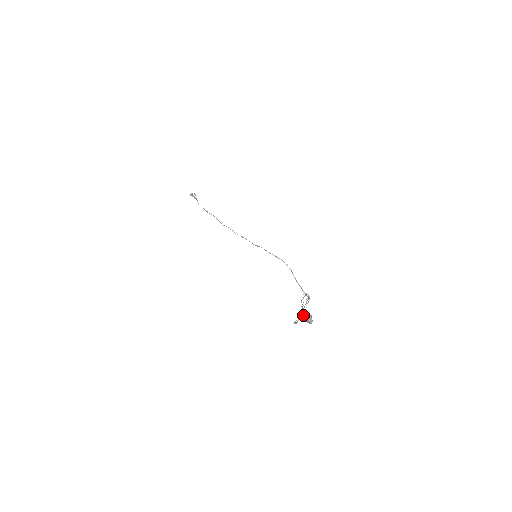
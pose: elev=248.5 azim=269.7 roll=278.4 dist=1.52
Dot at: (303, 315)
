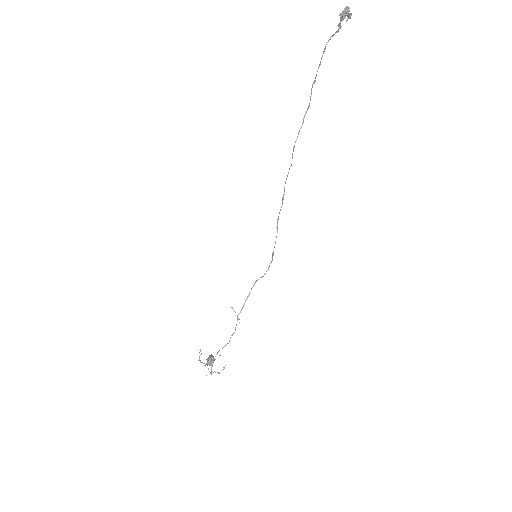
Dot at: (209, 361)
